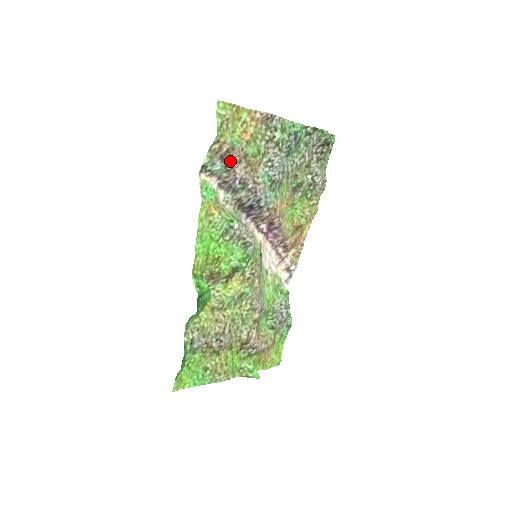
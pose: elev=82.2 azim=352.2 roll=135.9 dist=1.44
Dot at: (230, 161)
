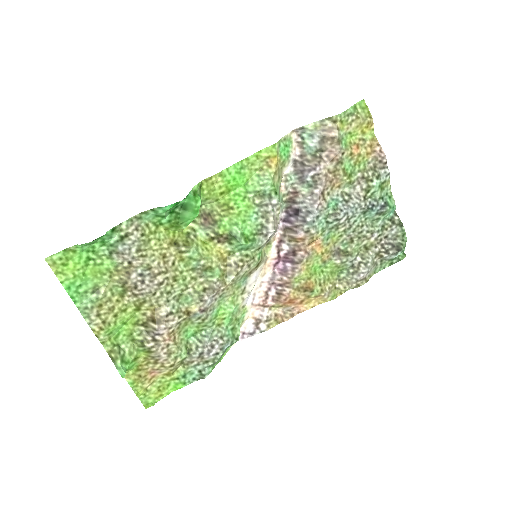
Dot at: (325, 150)
